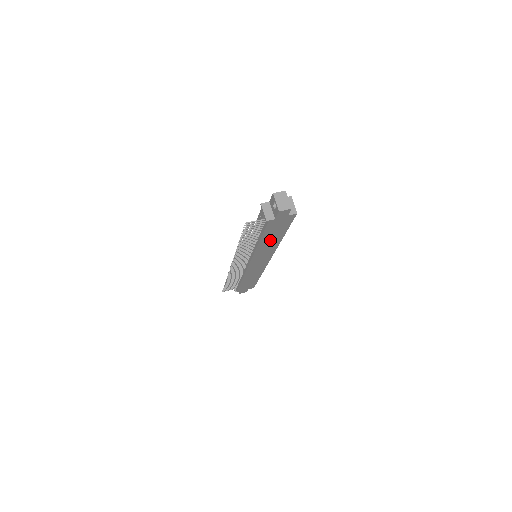
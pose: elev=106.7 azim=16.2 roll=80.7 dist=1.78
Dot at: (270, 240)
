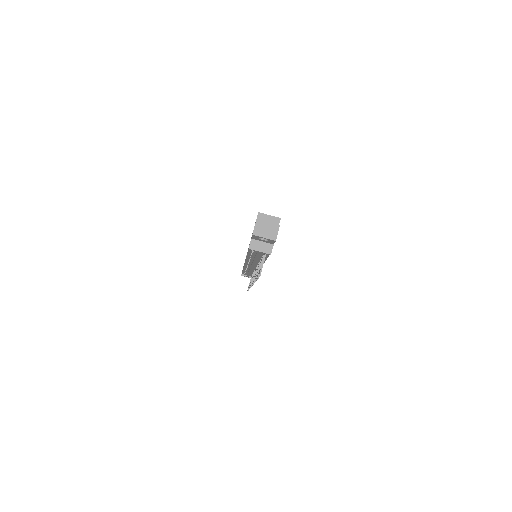
Dot at: occluded
